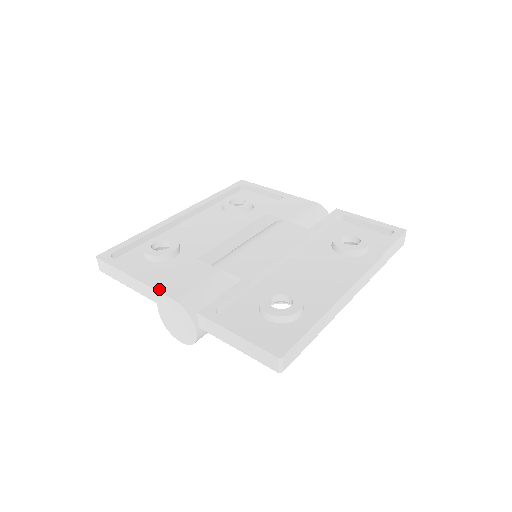
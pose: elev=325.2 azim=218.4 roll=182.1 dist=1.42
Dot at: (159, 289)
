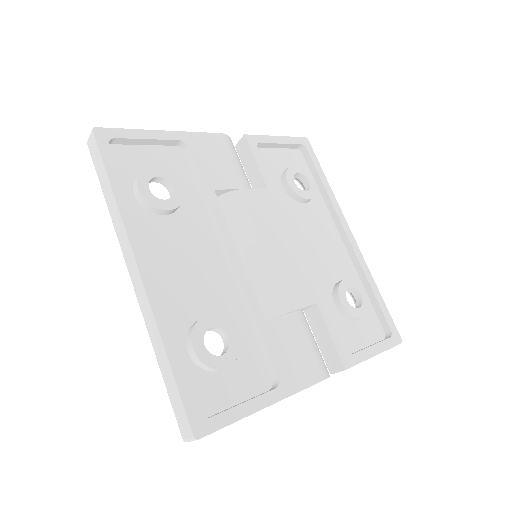
Dot at: (301, 387)
